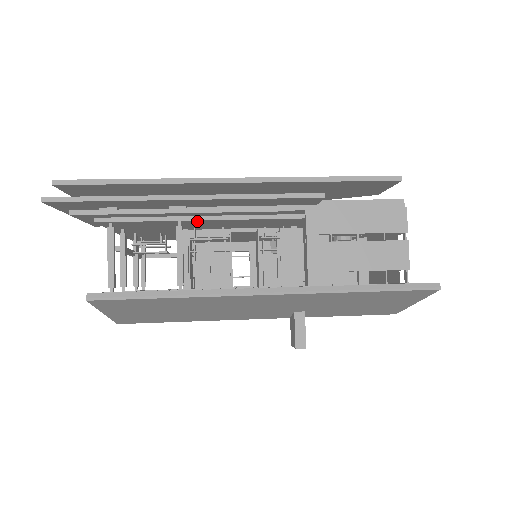
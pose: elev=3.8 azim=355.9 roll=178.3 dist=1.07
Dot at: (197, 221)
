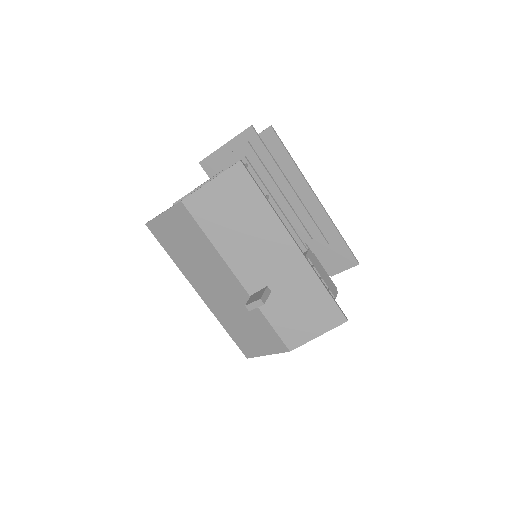
Dot at: (272, 204)
